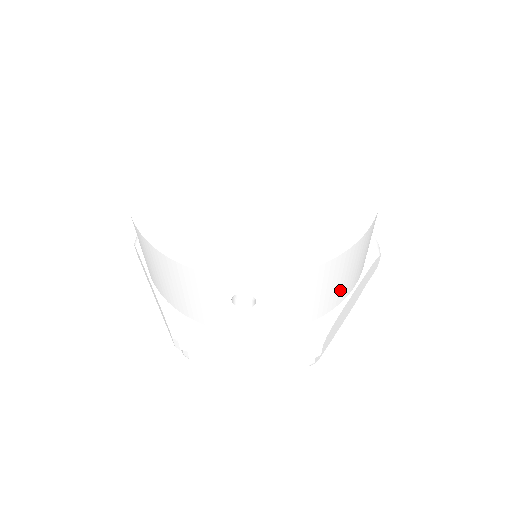
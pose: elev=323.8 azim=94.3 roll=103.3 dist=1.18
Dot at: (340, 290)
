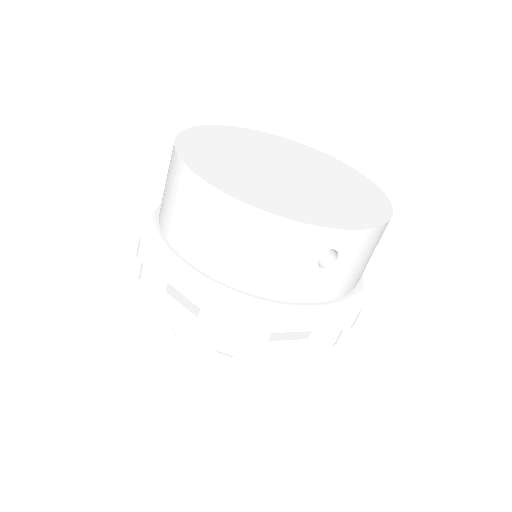
Dot at: occluded
